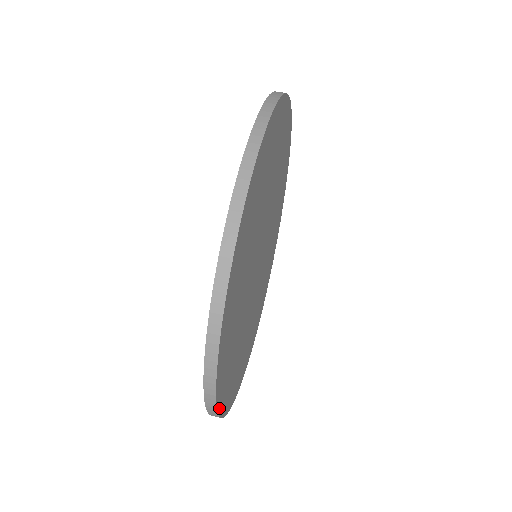
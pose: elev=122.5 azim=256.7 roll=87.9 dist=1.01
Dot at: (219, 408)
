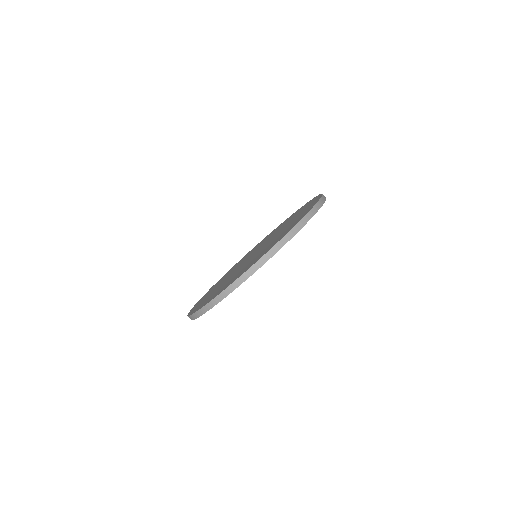
Dot at: occluded
